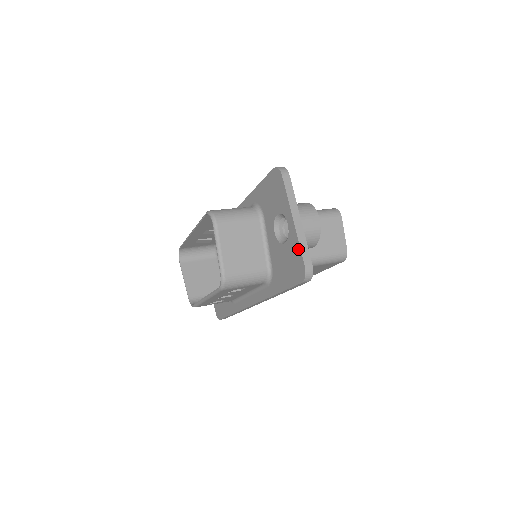
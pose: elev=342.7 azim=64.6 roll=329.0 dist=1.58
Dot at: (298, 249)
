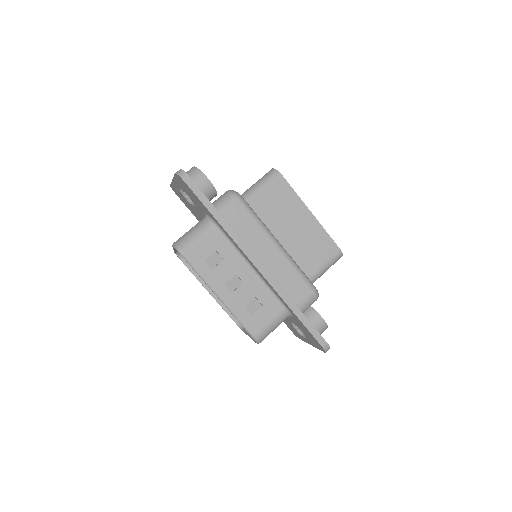
Dot at: (302, 340)
